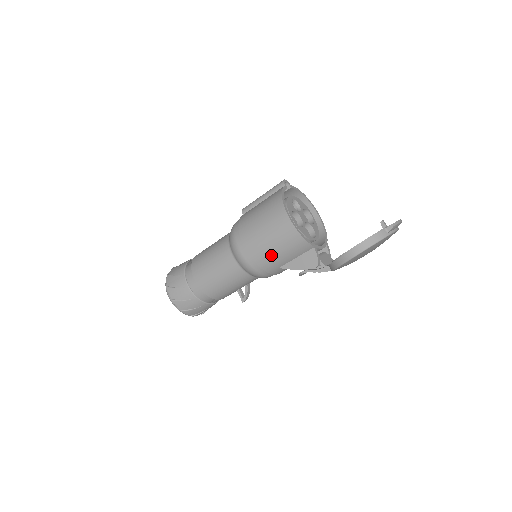
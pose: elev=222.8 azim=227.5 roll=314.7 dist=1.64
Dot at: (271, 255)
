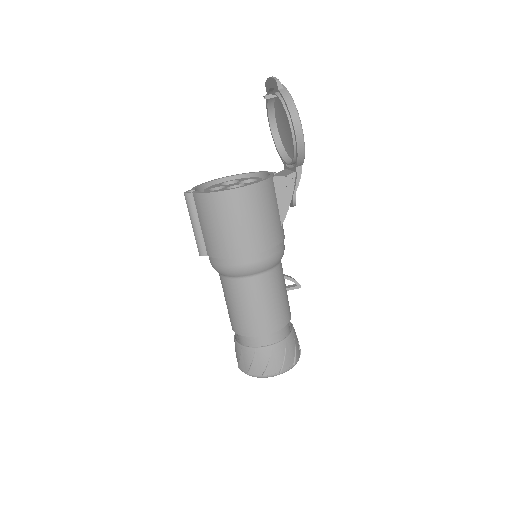
Dot at: (269, 226)
